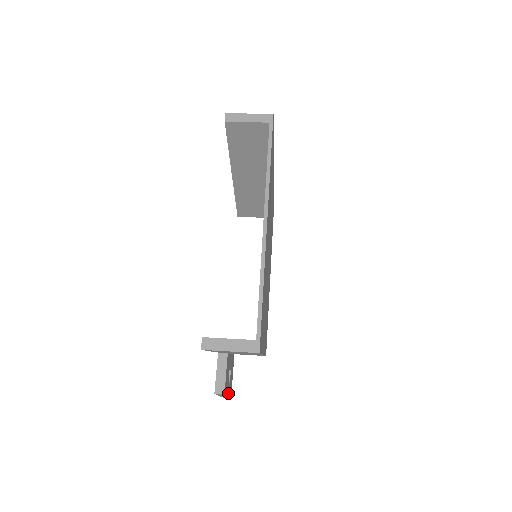
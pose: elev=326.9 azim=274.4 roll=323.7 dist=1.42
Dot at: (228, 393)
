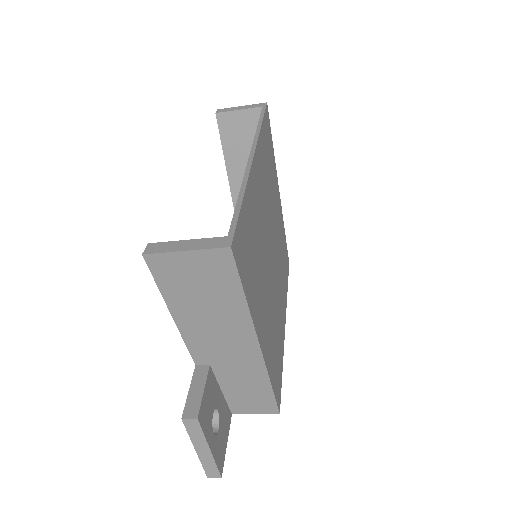
Dot at: (212, 447)
